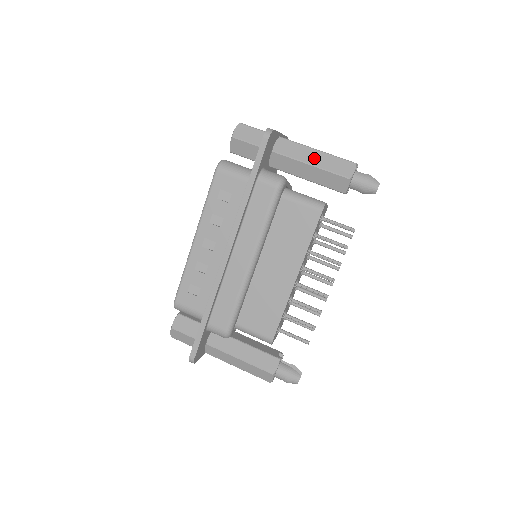
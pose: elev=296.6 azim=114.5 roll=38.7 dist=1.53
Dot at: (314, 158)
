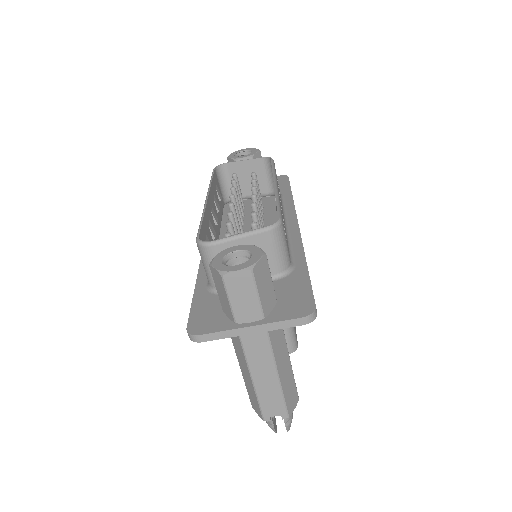
Dot at: (245, 373)
